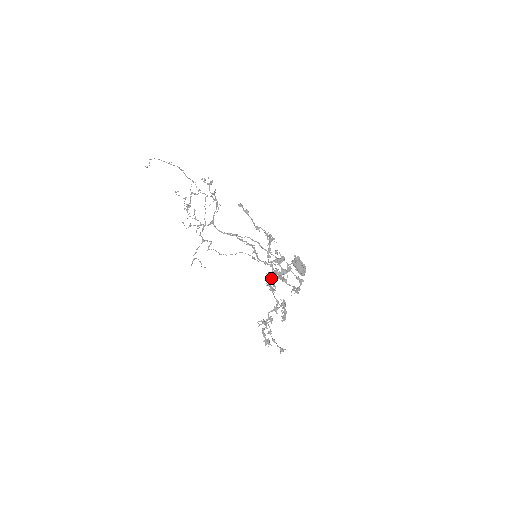
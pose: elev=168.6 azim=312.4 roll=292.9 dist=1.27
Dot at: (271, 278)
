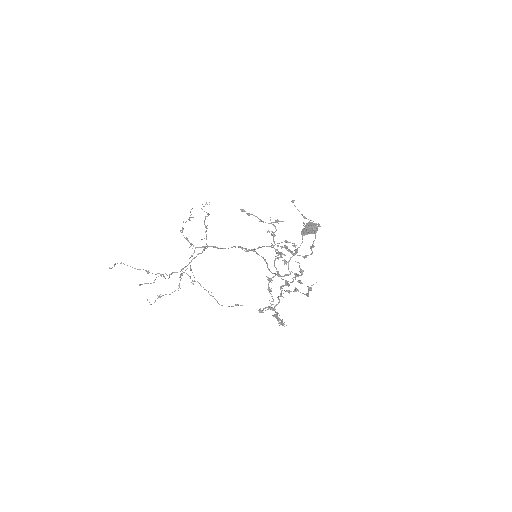
Dot at: (278, 258)
